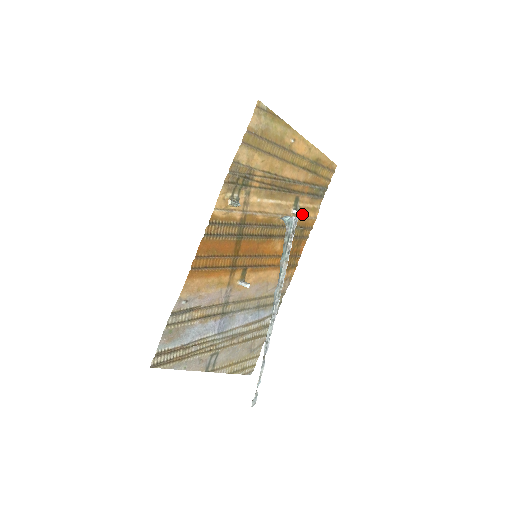
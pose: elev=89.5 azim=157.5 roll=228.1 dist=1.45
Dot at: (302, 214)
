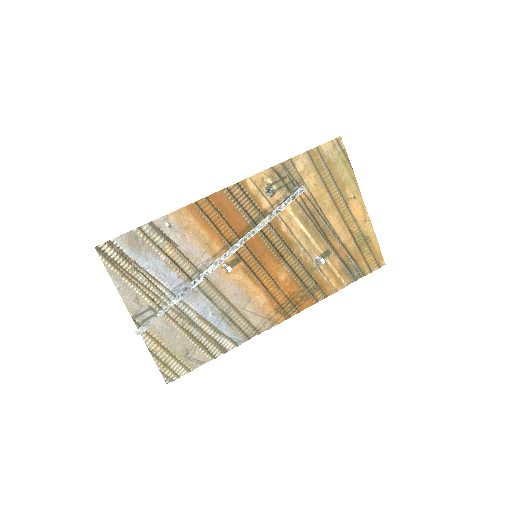
Dot at: (323, 262)
